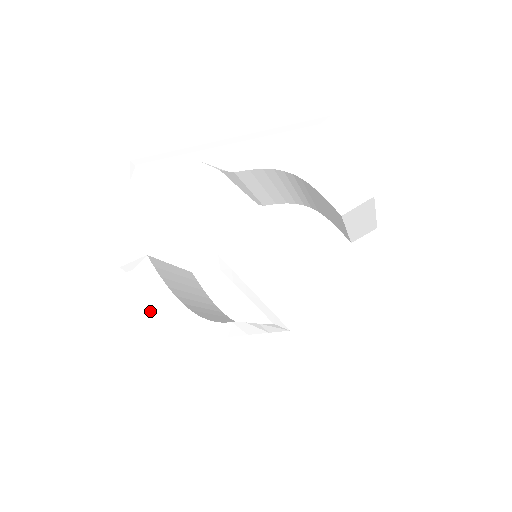
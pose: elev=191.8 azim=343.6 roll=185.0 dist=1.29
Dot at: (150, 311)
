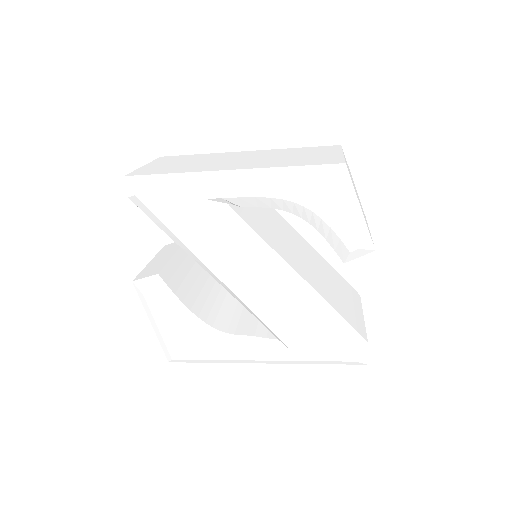
Dot at: (171, 328)
